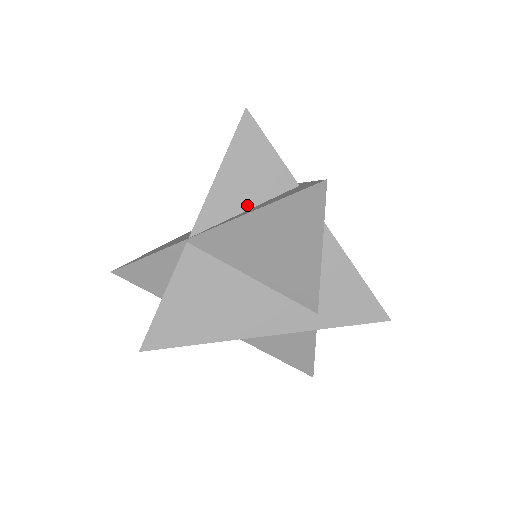
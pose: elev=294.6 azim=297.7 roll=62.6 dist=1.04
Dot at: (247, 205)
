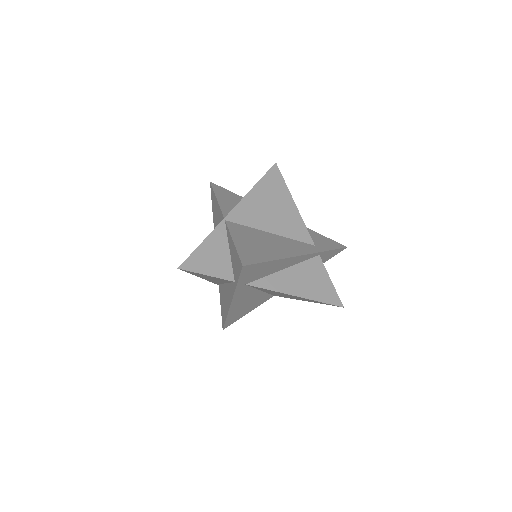
Dot at: occluded
